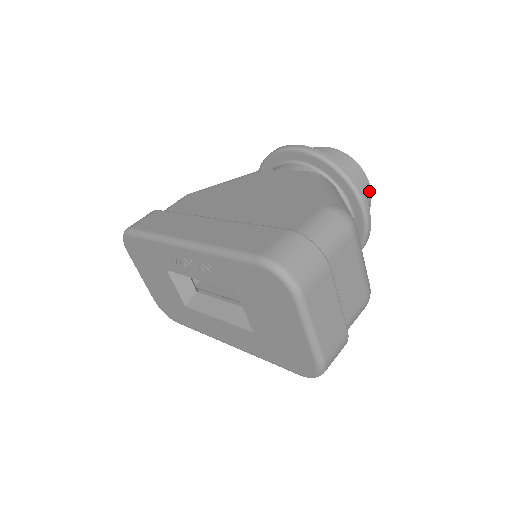
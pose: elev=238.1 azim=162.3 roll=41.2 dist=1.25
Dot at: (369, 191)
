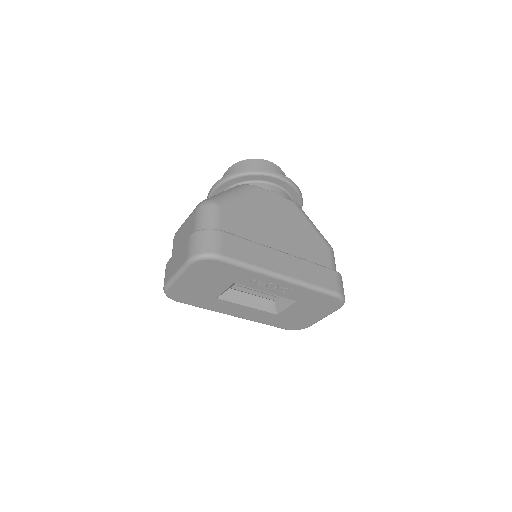
Dot at: occluded
